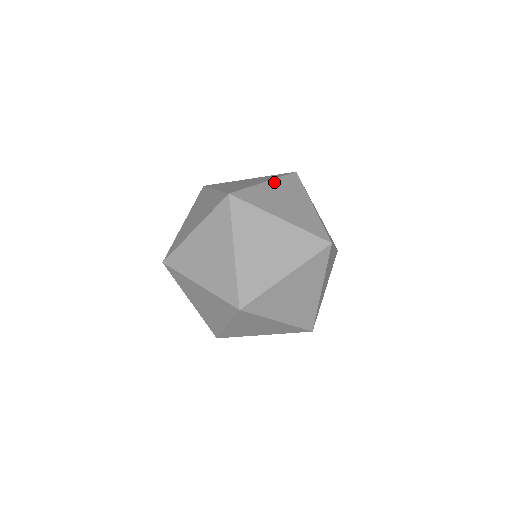
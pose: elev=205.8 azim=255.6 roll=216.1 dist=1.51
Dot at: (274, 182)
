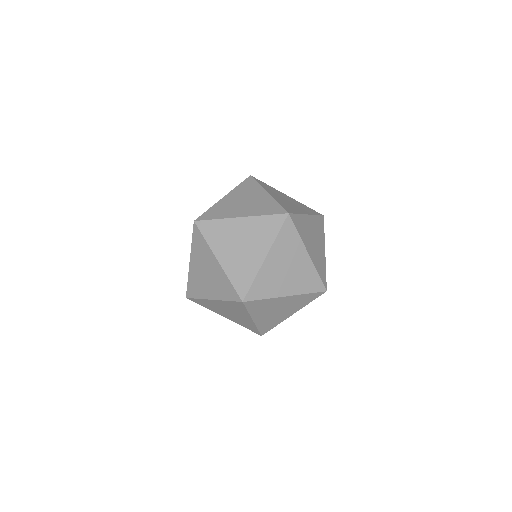
Dot at: (312, 218)
